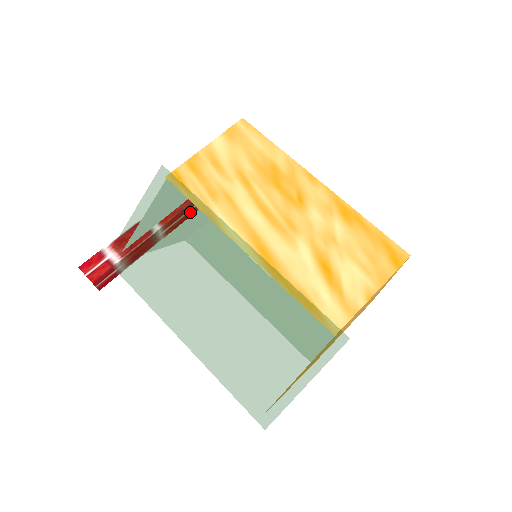
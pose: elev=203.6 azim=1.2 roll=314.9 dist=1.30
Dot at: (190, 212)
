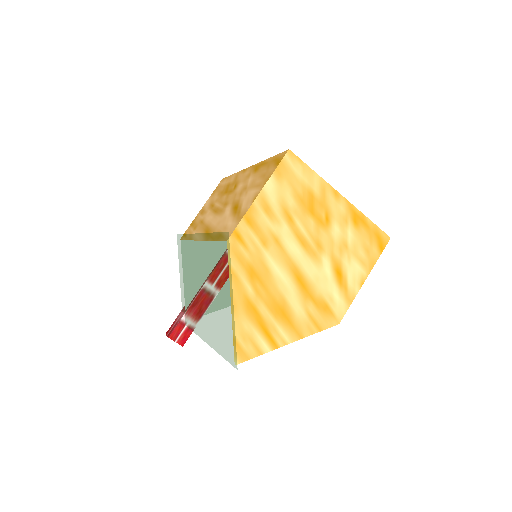
Dot at: (186, 247)
